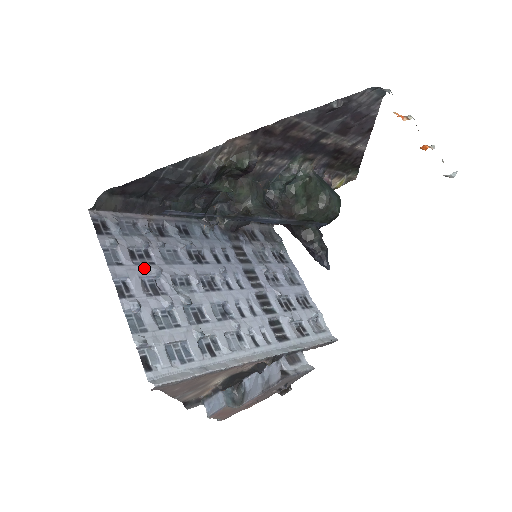
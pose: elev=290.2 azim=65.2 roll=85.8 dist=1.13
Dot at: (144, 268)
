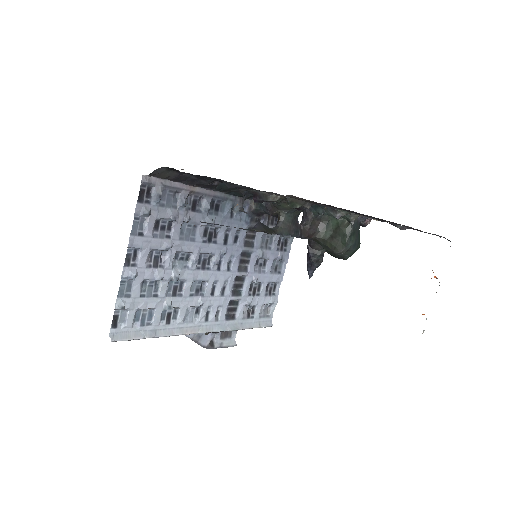
Dot at: (159, 241)
